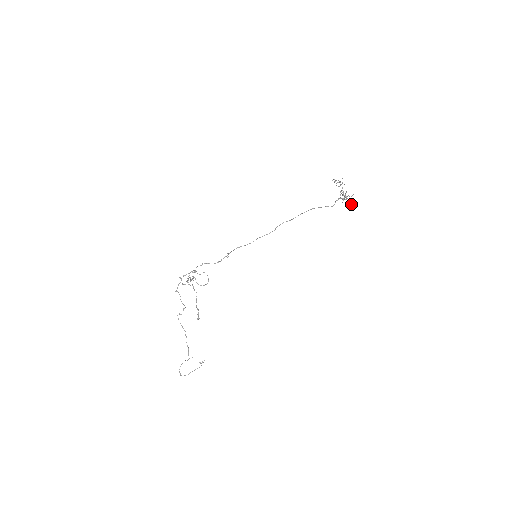
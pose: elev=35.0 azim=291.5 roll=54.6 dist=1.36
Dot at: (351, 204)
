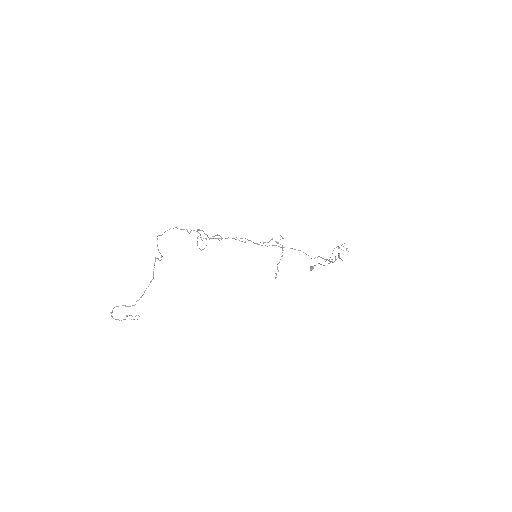
Dot at: (314, 265)
